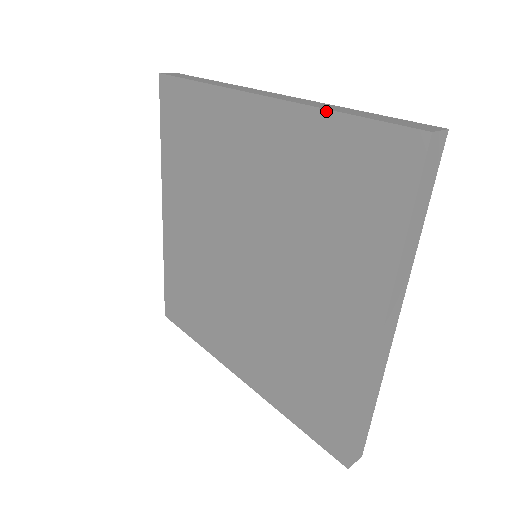
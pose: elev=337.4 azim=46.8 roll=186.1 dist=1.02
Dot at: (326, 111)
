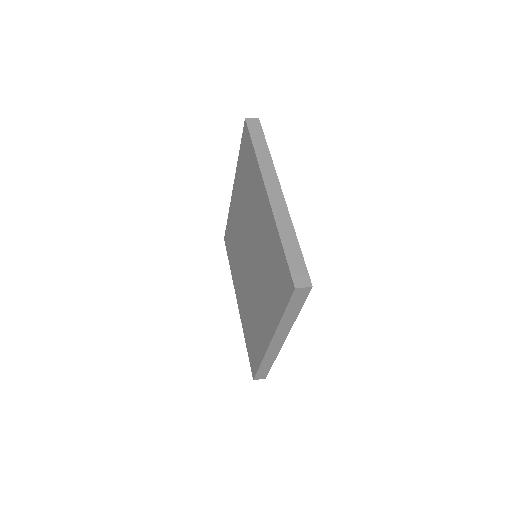
Dot at: (278, 233)
